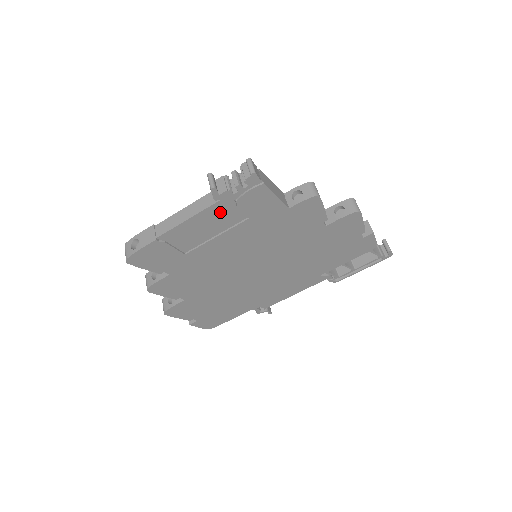
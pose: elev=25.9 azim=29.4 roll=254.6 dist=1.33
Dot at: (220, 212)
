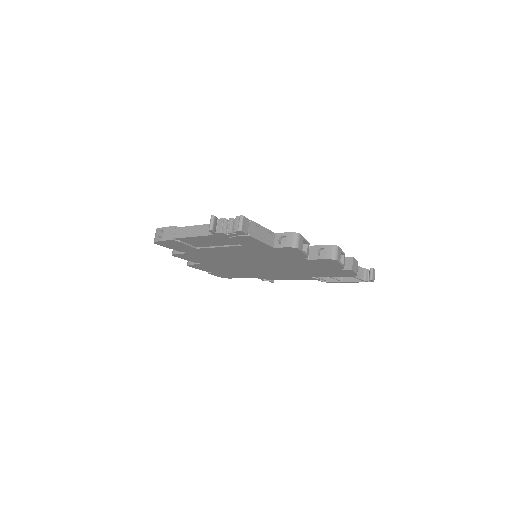
Dot at: (219, 238)
